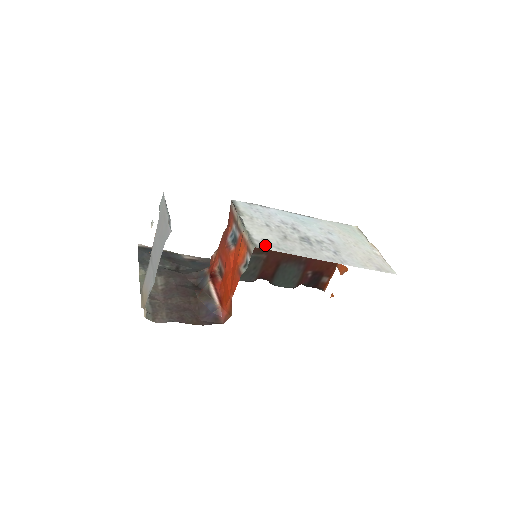
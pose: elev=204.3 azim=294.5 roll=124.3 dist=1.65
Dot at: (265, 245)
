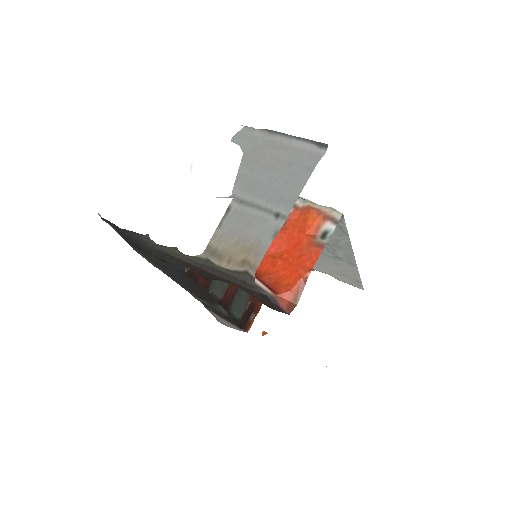
Dot at: occluded
